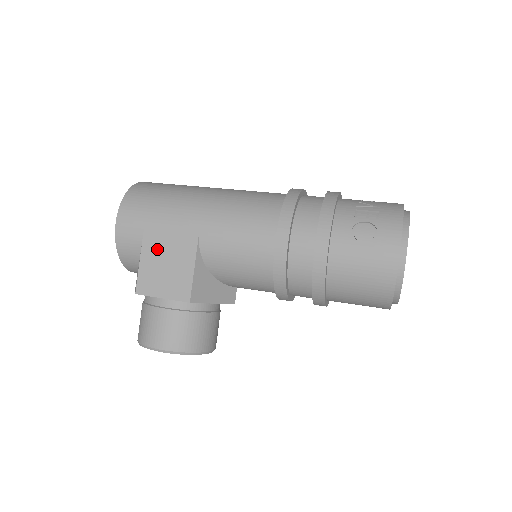
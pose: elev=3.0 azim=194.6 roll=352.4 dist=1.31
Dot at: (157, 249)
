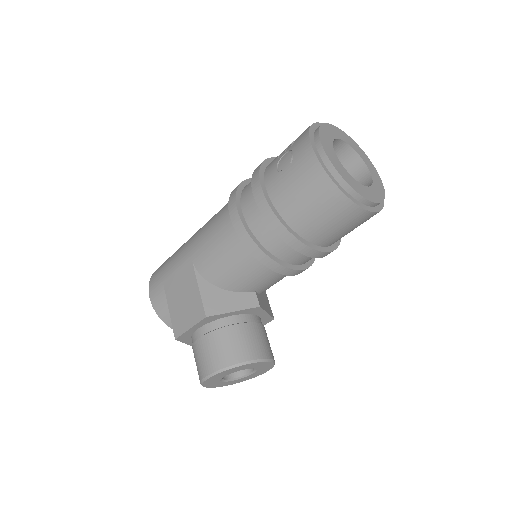
Dot at: (175, 294)
